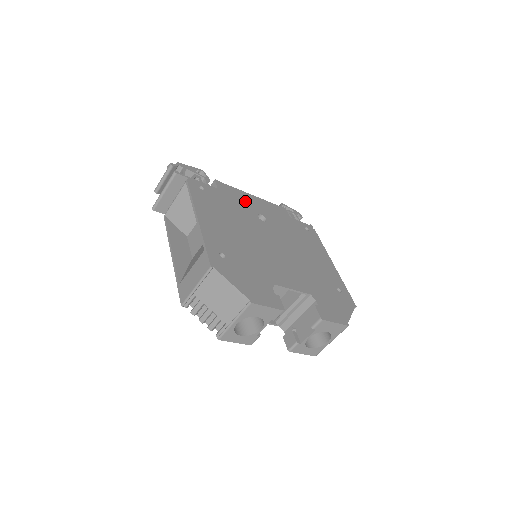
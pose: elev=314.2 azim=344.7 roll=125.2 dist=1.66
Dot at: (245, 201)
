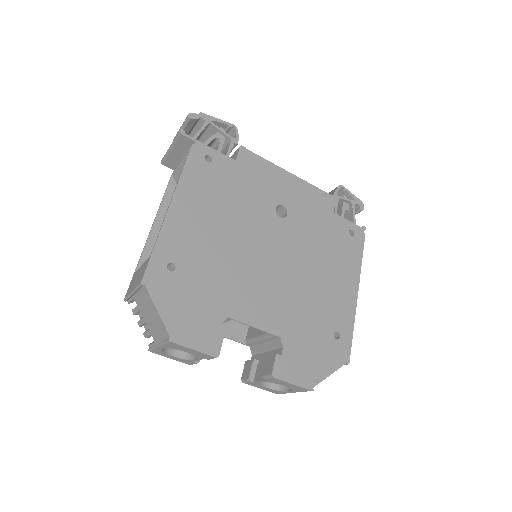
Dot at: (270, 183)
